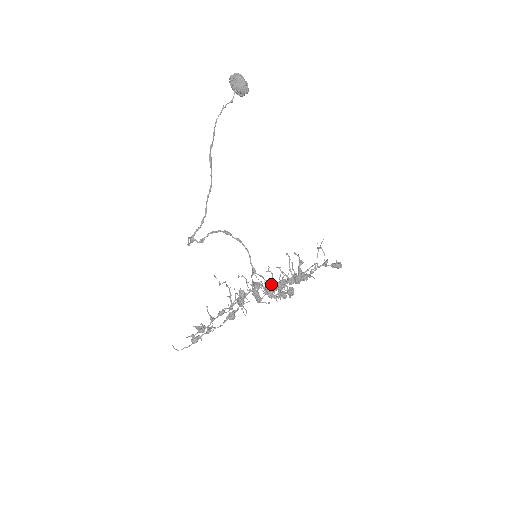
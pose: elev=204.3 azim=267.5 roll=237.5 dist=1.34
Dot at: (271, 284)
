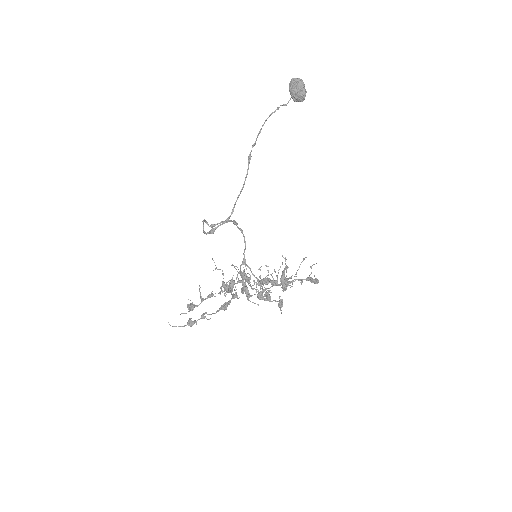
Dot at: (256, 278)
